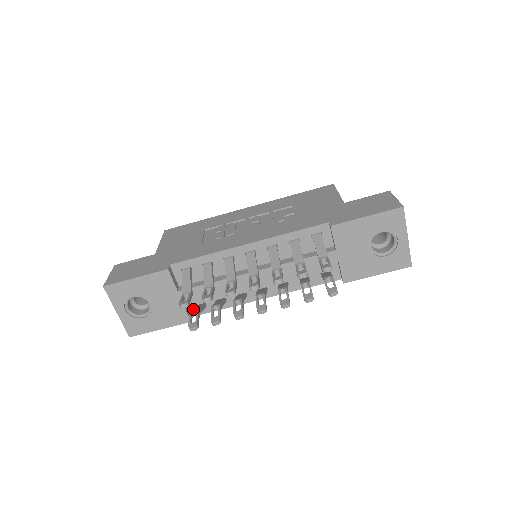
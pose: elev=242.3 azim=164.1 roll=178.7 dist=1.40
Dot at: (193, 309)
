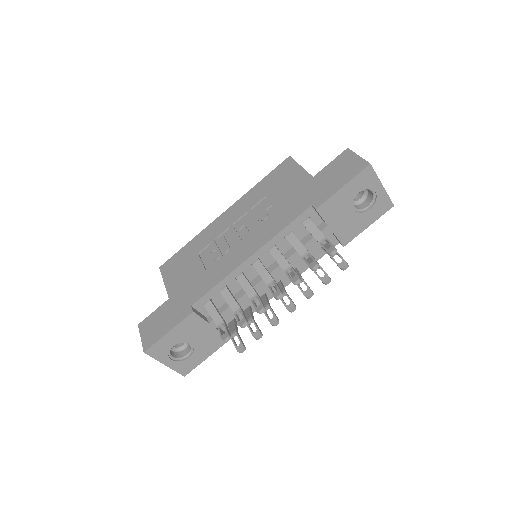
Dot at: (230, 332)
